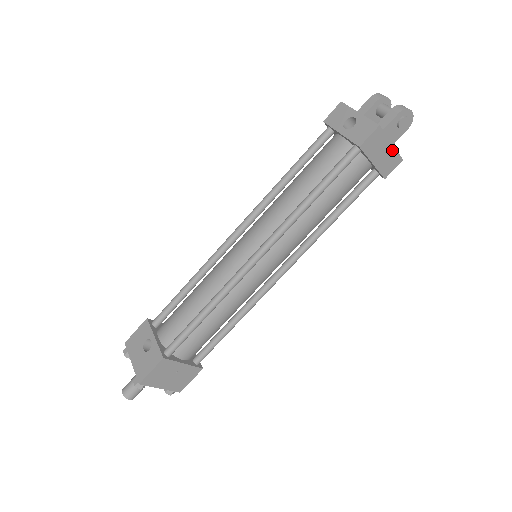
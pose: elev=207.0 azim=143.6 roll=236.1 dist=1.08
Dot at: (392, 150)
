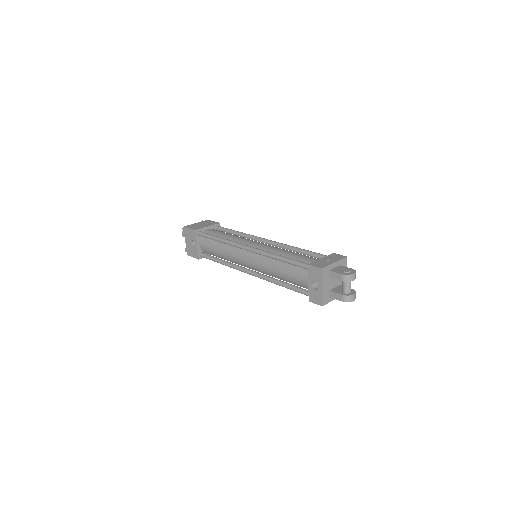
Dot at: occluded
